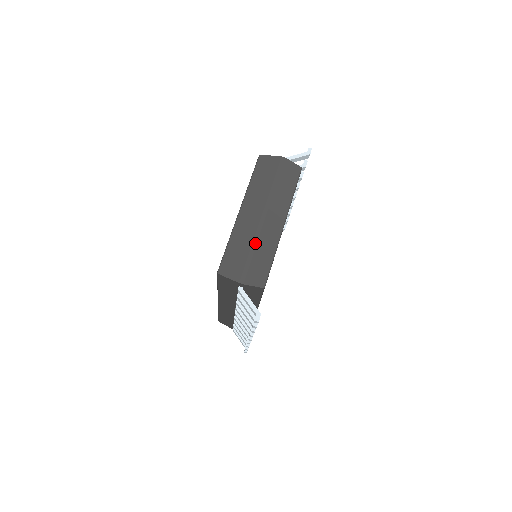
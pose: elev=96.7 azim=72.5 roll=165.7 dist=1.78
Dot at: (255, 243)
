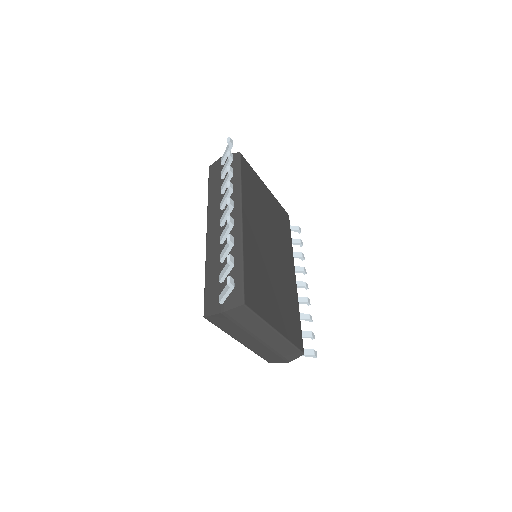
Dot at: (272, 350)
